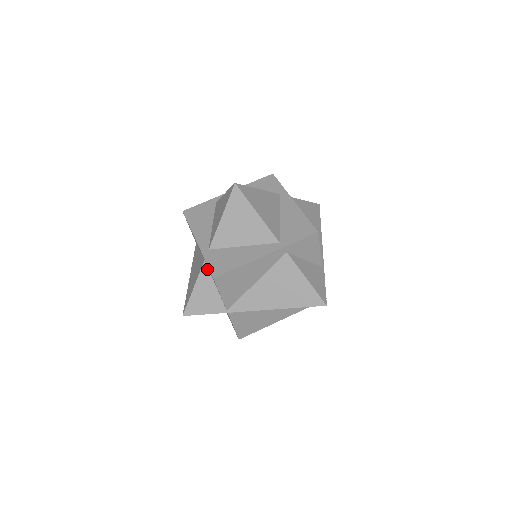
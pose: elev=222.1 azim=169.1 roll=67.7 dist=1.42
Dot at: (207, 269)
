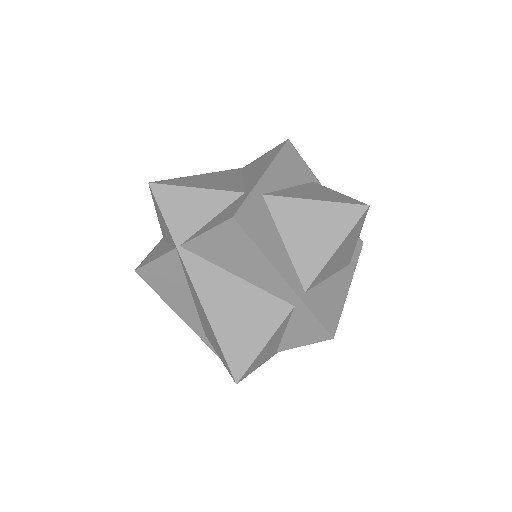
Dot at: (290, 316)
